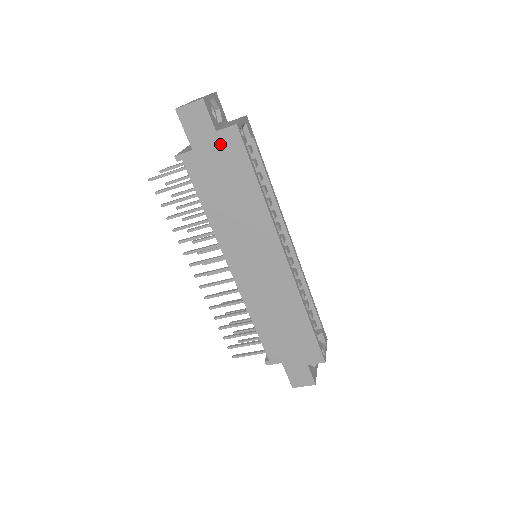
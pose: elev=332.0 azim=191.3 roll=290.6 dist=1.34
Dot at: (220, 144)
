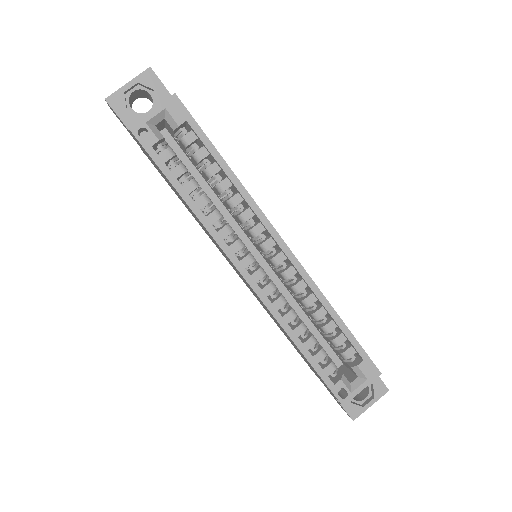
Dot at: (141, 146)
